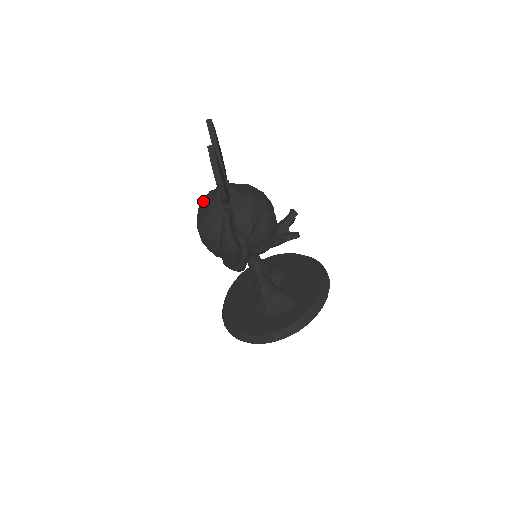
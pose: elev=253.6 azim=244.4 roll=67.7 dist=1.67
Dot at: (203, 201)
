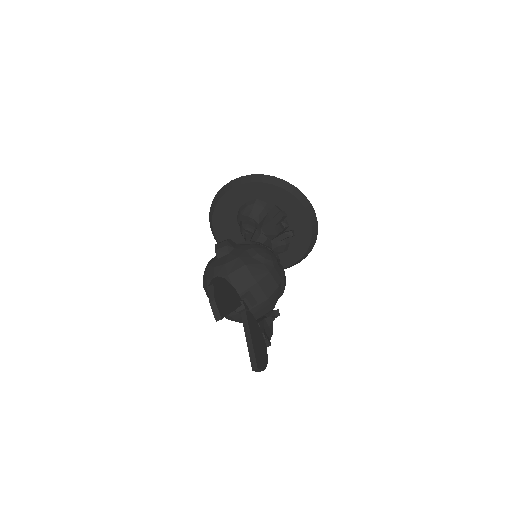
Dot at: occluded
